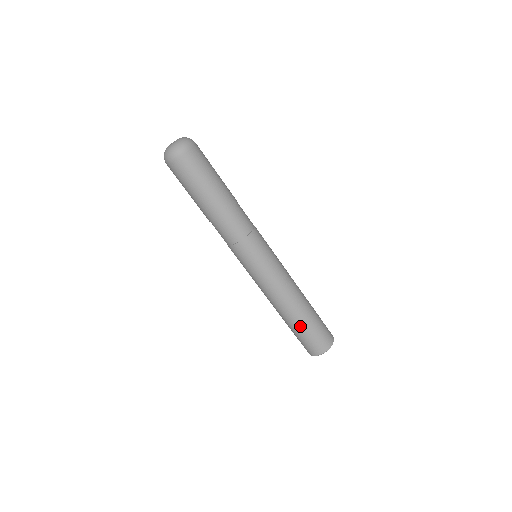
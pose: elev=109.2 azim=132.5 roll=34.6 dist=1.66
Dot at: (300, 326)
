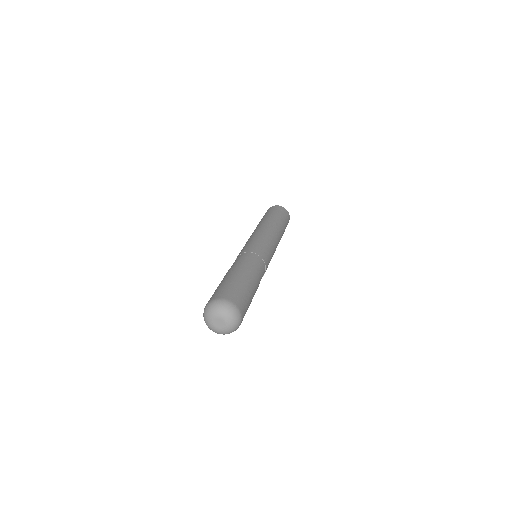
Dot at: occluded
